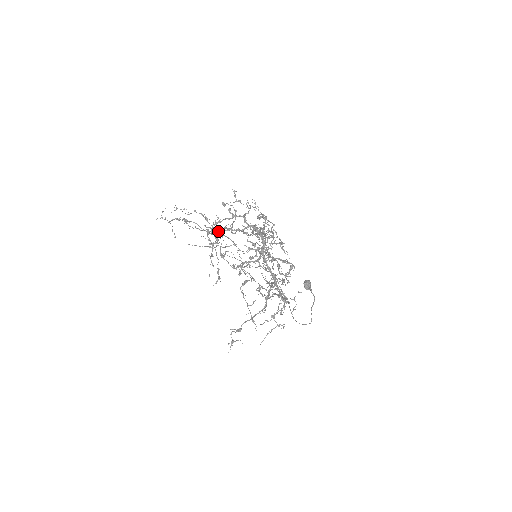
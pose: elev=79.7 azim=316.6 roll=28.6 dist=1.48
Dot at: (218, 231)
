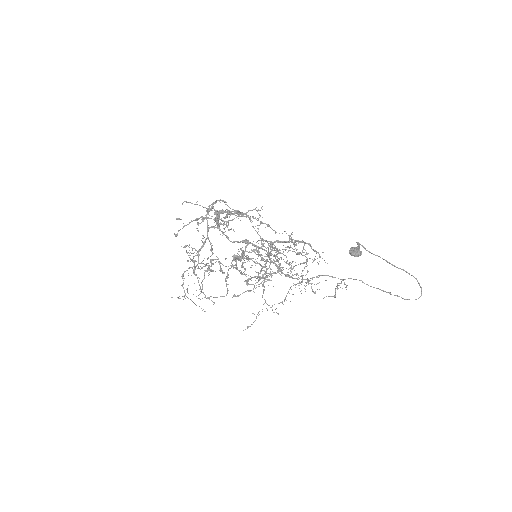
Dot at: (198, 254)
